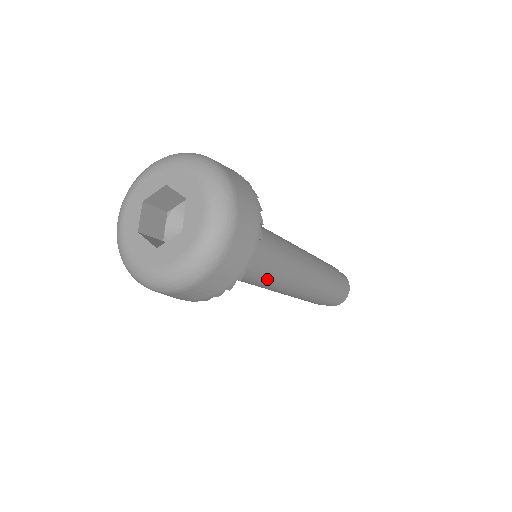
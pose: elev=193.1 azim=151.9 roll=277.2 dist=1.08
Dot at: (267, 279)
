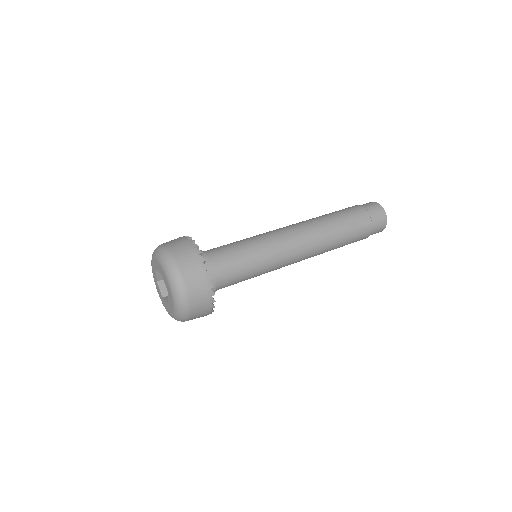
Dot at: (265, 268)
